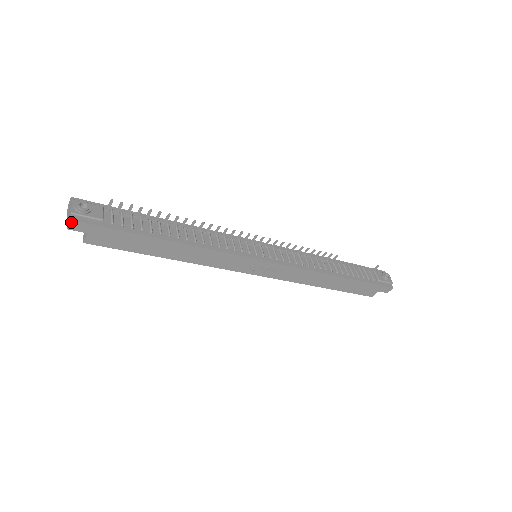
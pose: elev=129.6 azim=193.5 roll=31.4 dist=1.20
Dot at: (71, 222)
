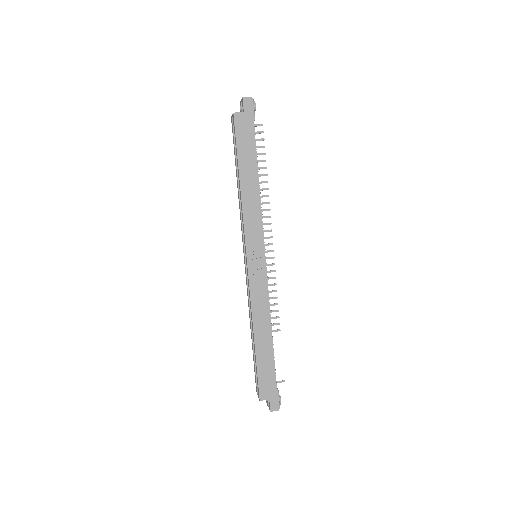
Dot at: (250, 98)
